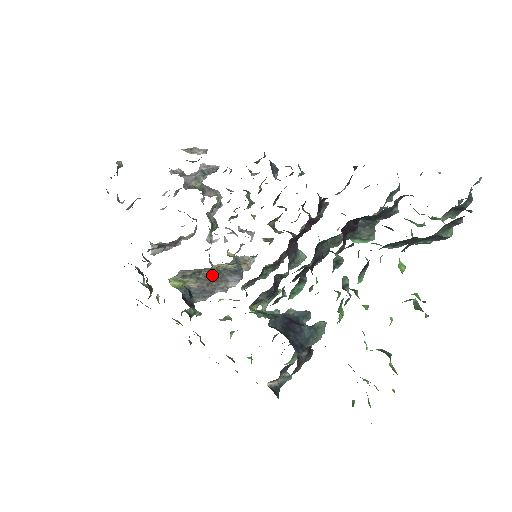
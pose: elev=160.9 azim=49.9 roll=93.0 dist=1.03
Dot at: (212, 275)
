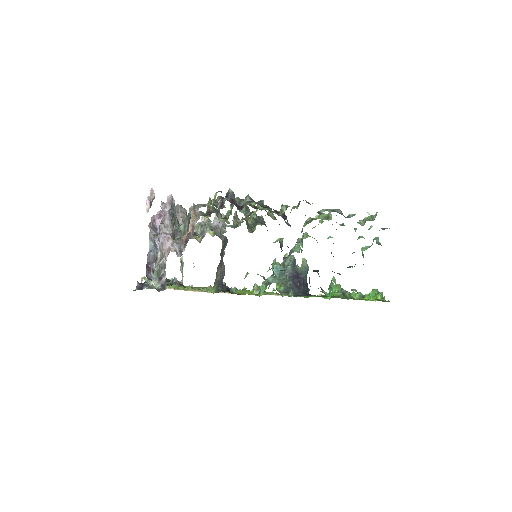
Dot at: (220, 262)
